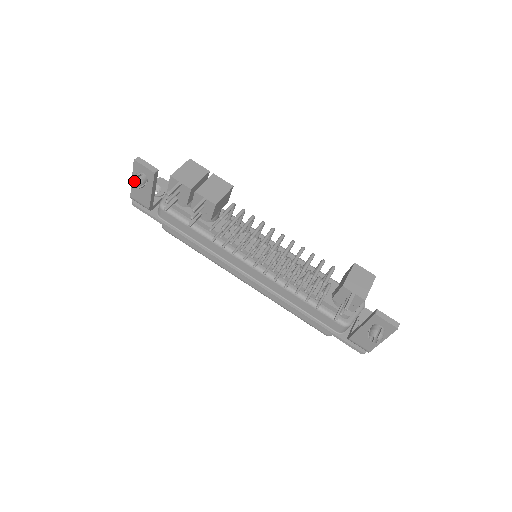
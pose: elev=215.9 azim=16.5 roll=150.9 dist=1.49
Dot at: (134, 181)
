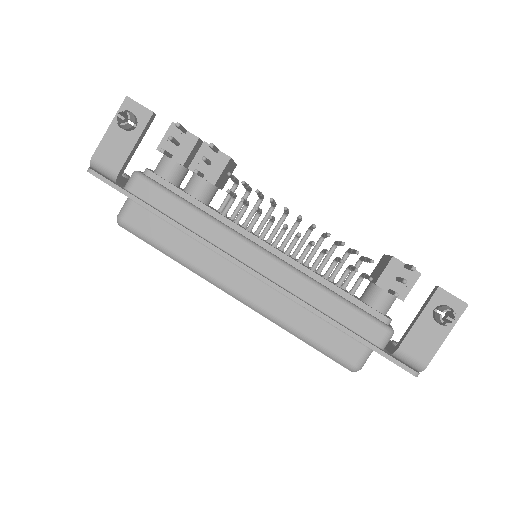
Dot at: (119, 119)
